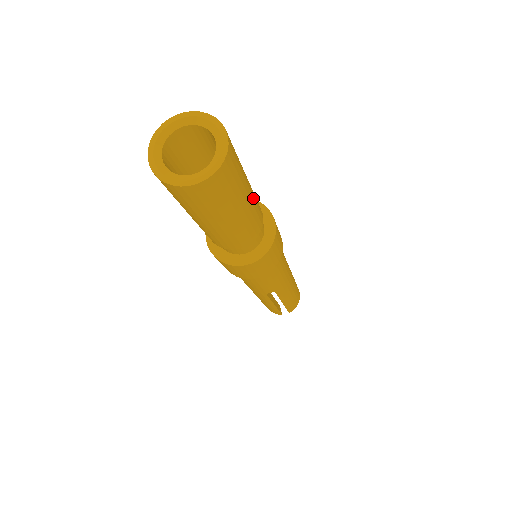
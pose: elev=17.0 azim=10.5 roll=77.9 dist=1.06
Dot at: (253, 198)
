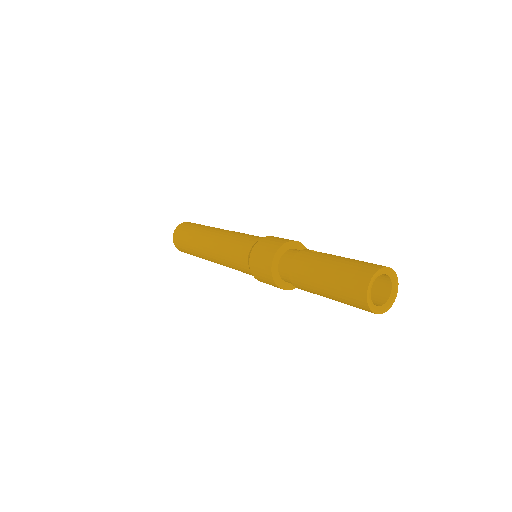
Dot at: occluded
